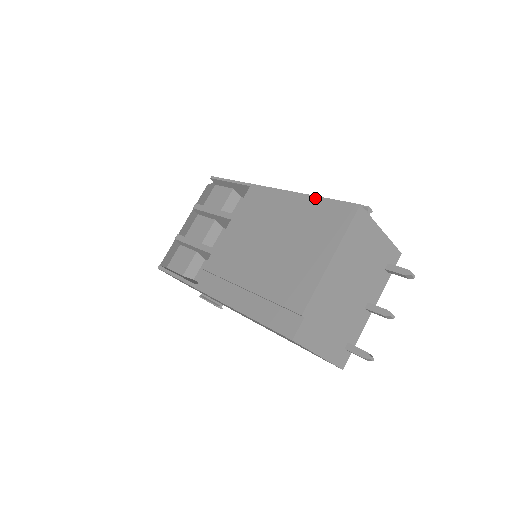
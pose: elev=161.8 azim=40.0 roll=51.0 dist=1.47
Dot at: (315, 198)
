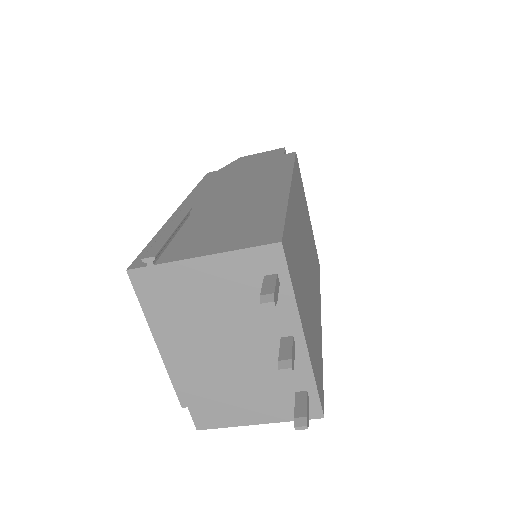
Dot at: occluded
